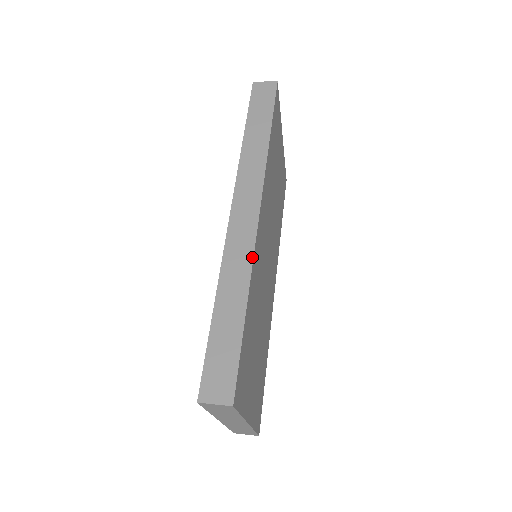
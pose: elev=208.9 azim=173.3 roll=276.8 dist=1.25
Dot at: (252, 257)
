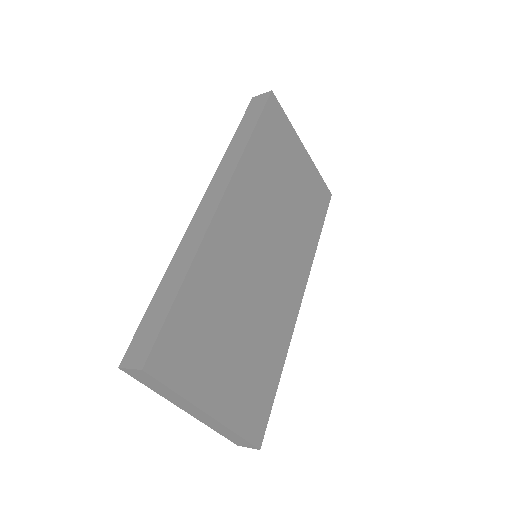
Dot at: (202, 238)
